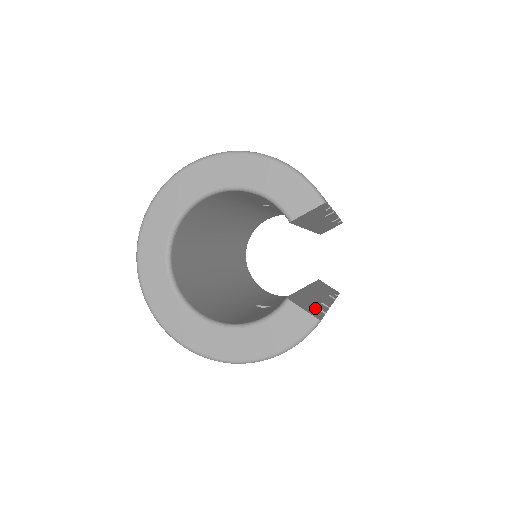
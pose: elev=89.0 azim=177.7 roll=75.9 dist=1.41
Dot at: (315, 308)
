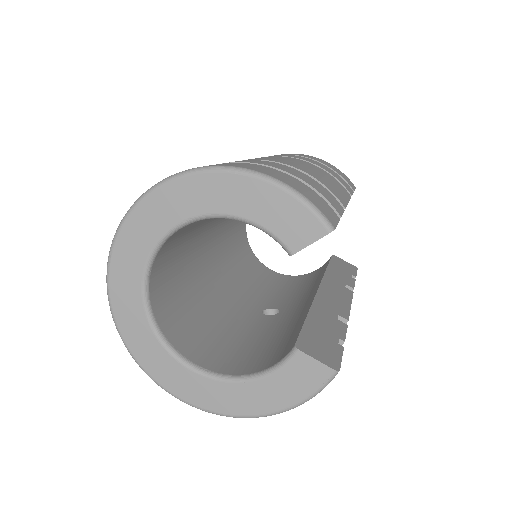
Dot at: (331, 341)
